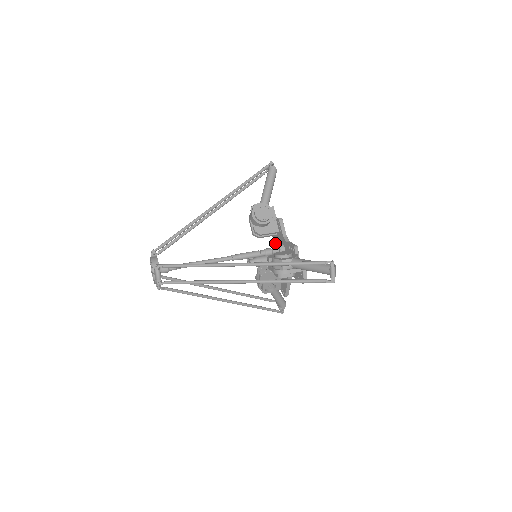
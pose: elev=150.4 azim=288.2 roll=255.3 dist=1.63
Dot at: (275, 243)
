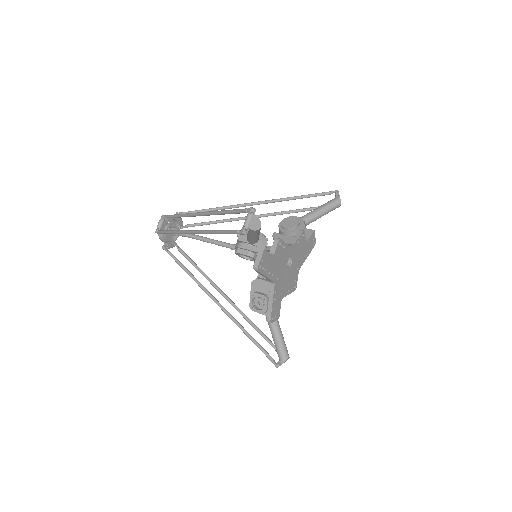
Dot at: occluded
